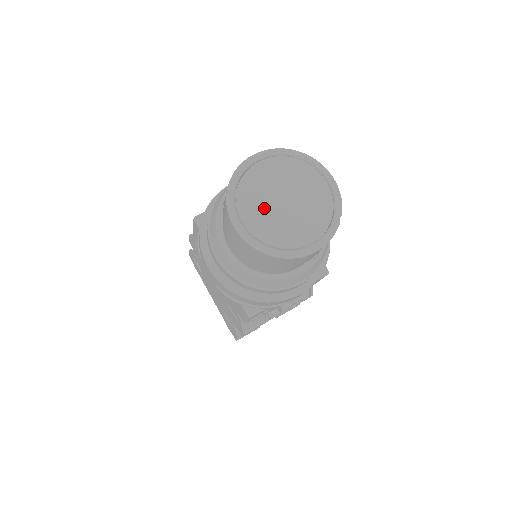
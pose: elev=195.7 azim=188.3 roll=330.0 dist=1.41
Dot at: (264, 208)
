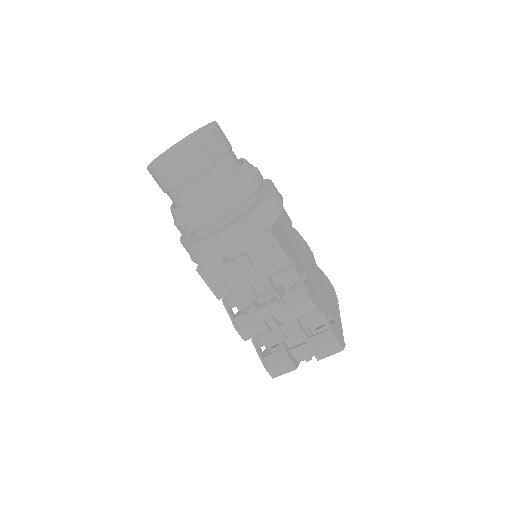
Dot at: occluded
